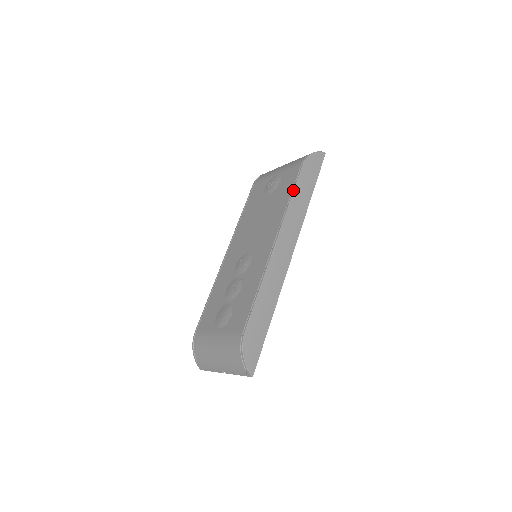
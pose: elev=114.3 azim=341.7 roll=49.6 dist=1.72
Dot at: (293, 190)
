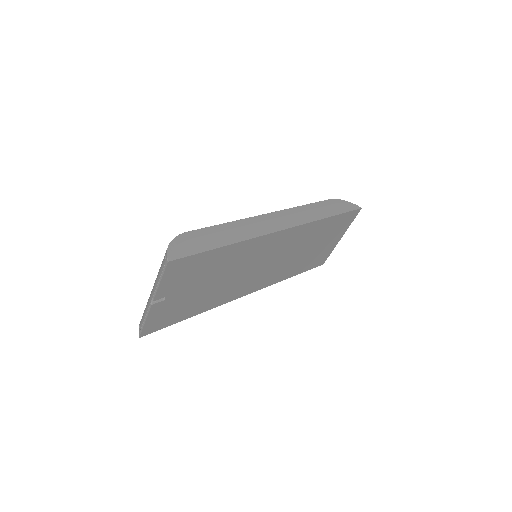
Dot at: (309, 204)
